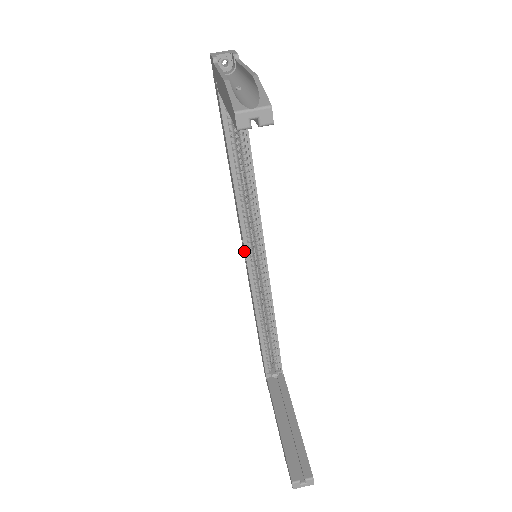
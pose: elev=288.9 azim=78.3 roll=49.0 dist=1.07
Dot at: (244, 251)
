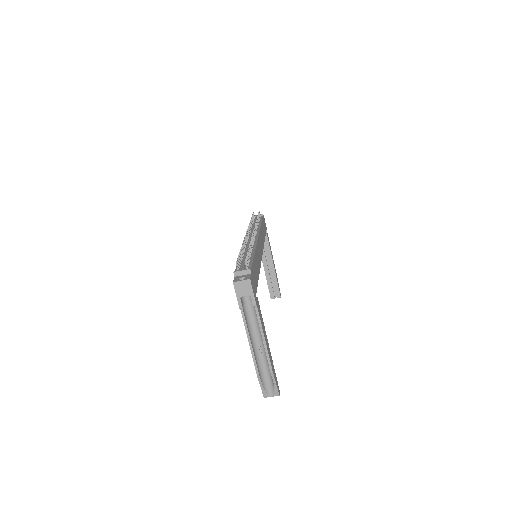
Dot at: occluded
